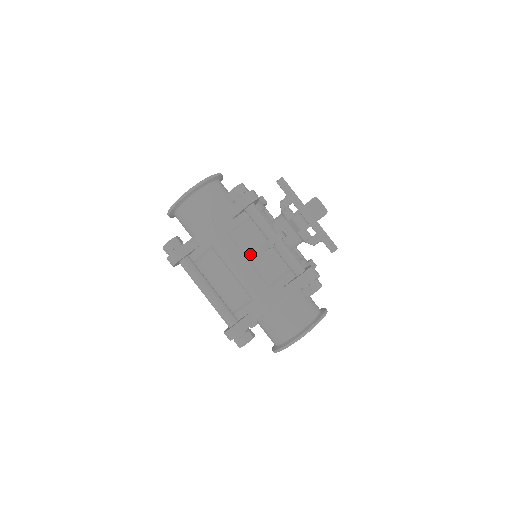
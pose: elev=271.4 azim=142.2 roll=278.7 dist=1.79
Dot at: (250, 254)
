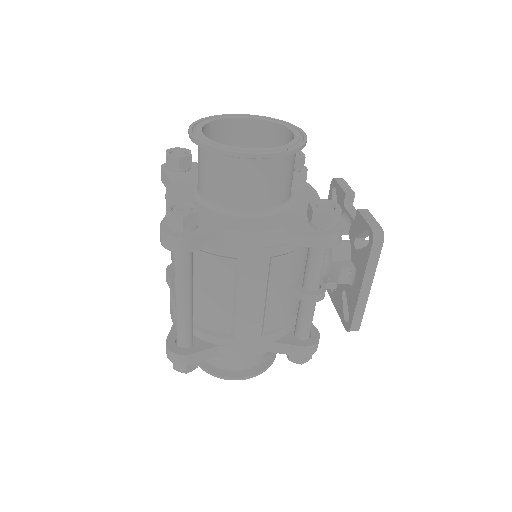
Dot at: (273, 291)
